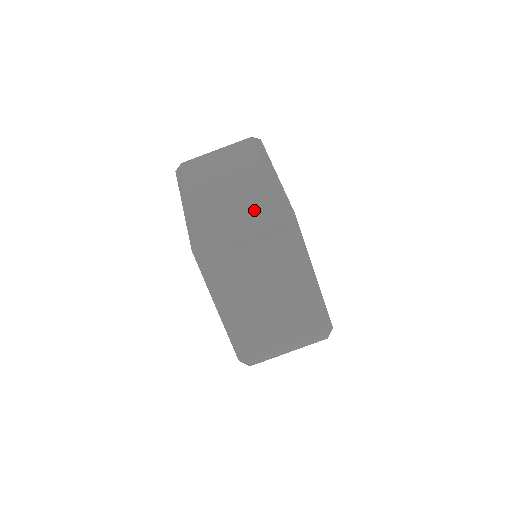
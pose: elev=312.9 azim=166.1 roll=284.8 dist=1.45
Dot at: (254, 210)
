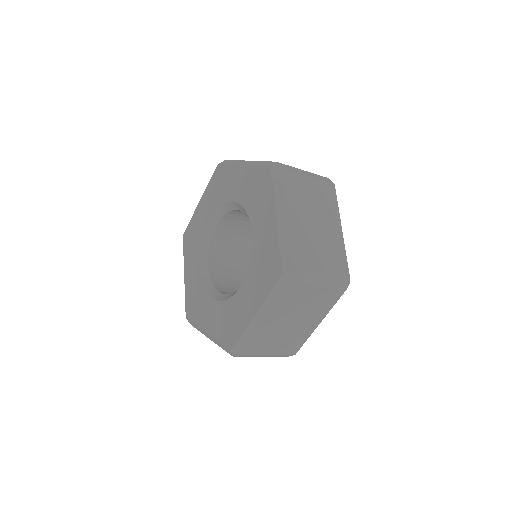
Dot at: occluded
